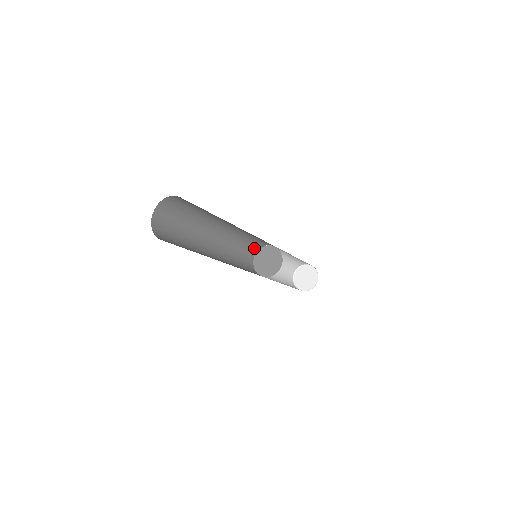
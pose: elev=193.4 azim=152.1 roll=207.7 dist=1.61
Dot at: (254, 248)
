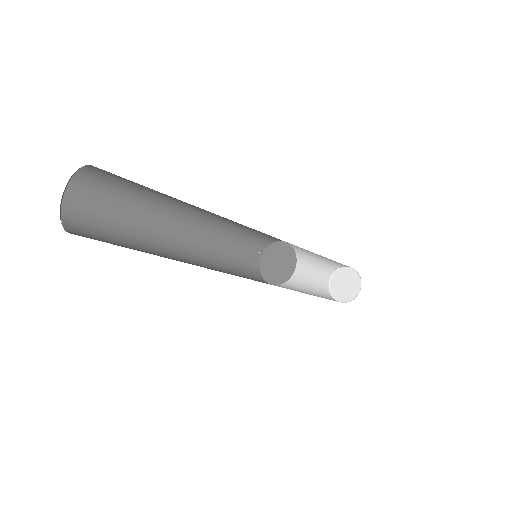
Dot at: (273, 237)
